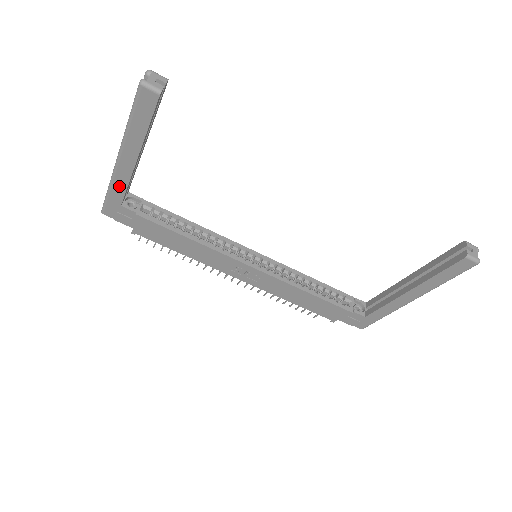
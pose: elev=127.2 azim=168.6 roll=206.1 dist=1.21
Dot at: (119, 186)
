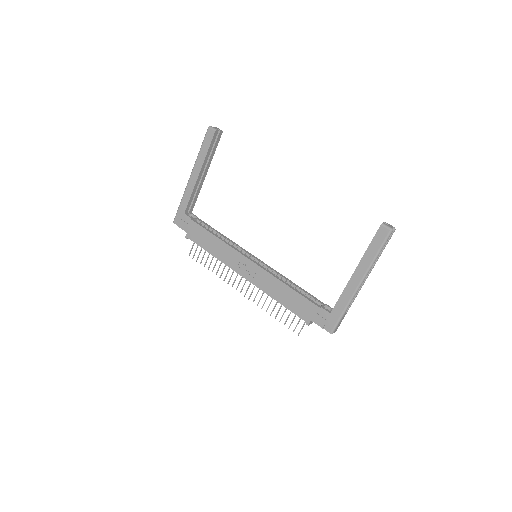
Dot at: (187, 197)
